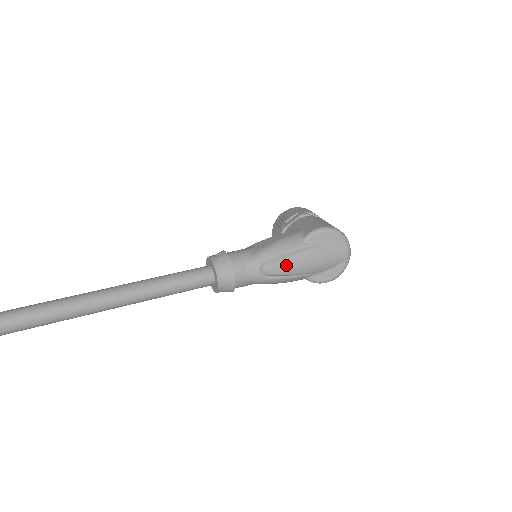
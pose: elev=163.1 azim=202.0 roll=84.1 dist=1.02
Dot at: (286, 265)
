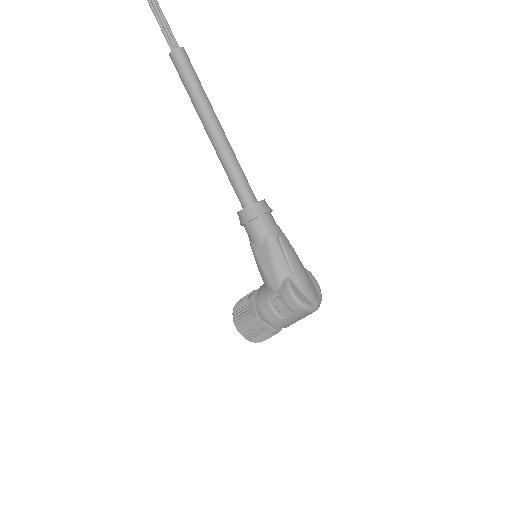
Dot at: (292, 251)
